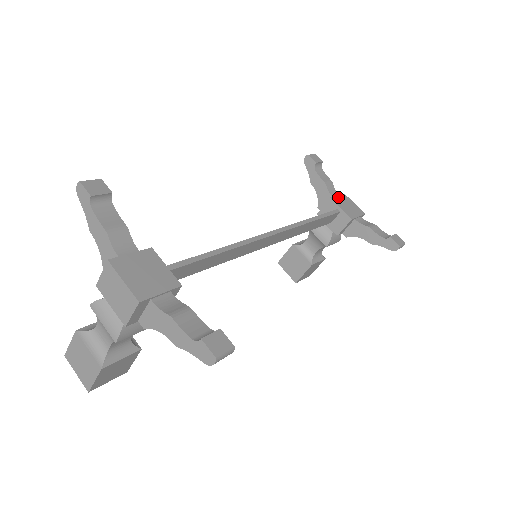
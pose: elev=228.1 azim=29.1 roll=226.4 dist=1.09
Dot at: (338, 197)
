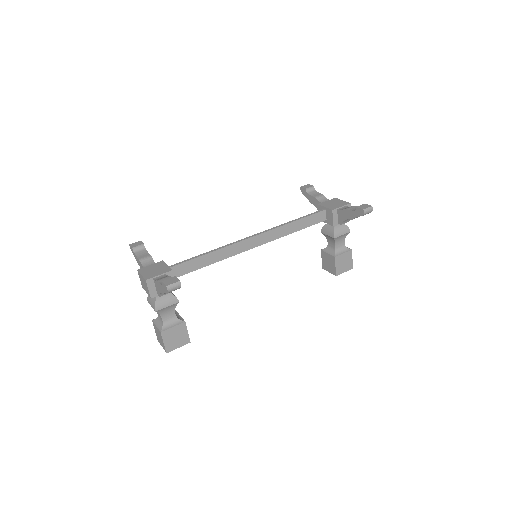
Dot at: (326, 202)
